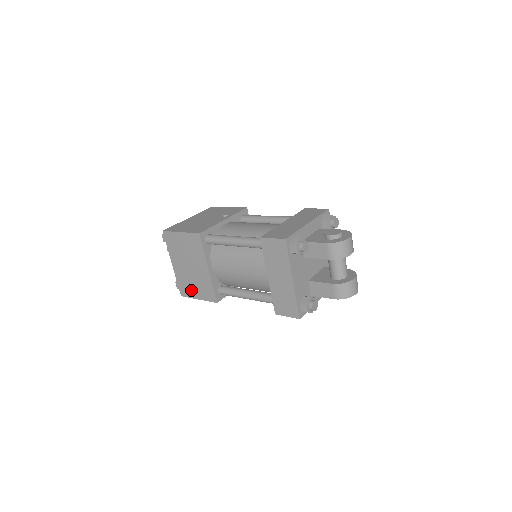
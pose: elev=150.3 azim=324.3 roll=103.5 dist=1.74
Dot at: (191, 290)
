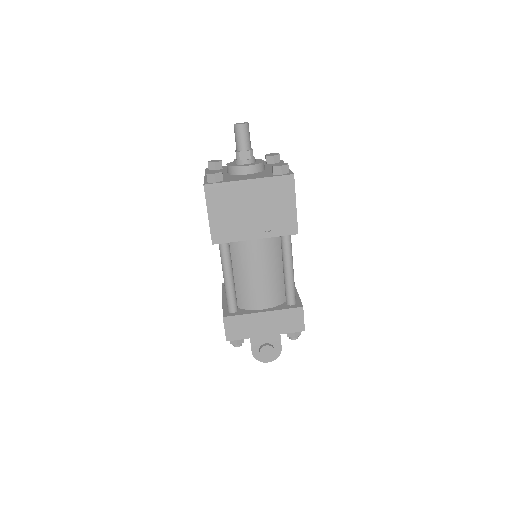
Dot at: occluded
